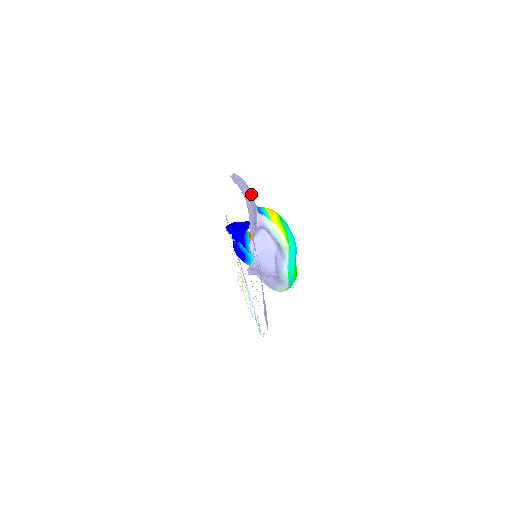
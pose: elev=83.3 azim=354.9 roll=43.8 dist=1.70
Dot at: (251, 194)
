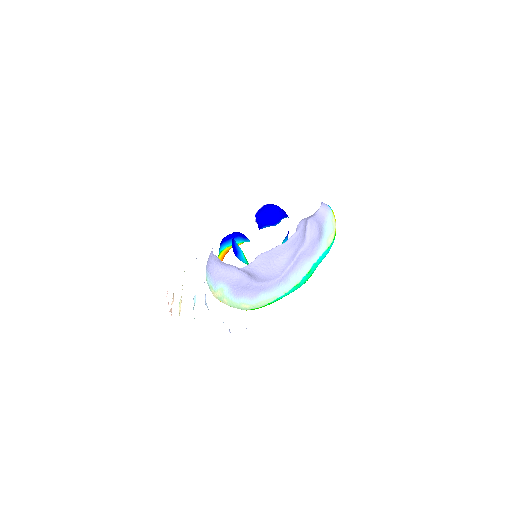
Dot at: occluded
